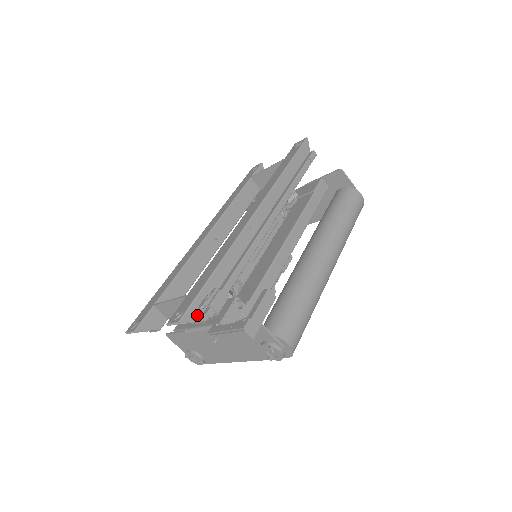
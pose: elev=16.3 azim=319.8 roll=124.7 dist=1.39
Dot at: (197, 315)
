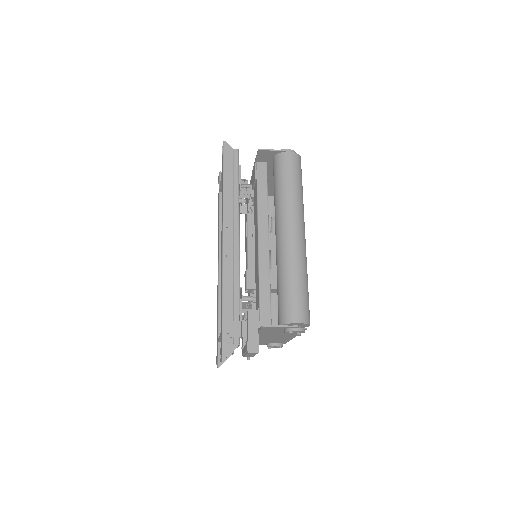
Dot at: (231, 346)
